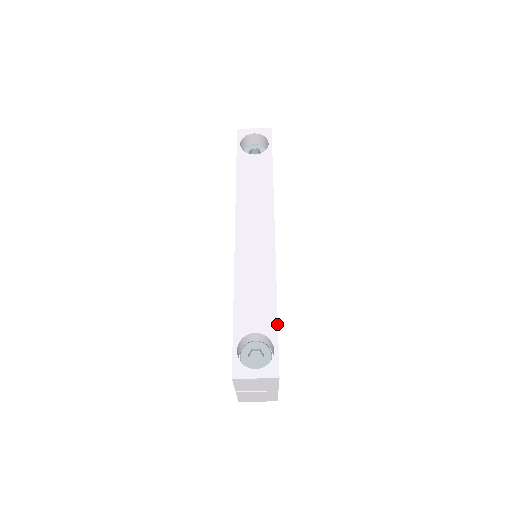
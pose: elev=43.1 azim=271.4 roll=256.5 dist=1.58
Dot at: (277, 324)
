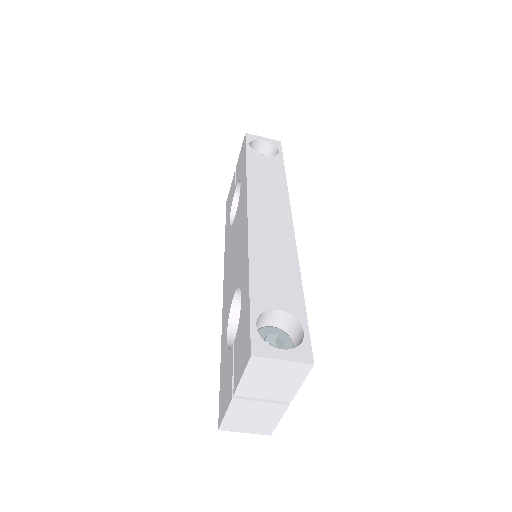
Dot at: occluded
